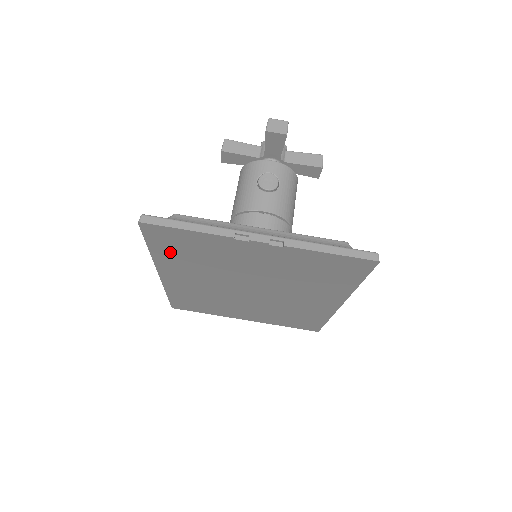
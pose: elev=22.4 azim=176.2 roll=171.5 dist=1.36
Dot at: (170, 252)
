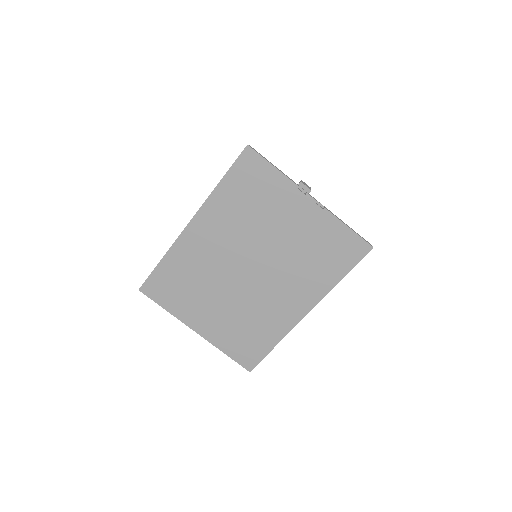
Dot at: (234, 190)
